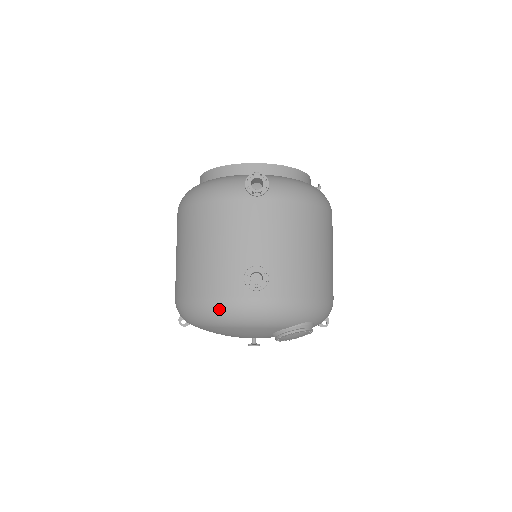
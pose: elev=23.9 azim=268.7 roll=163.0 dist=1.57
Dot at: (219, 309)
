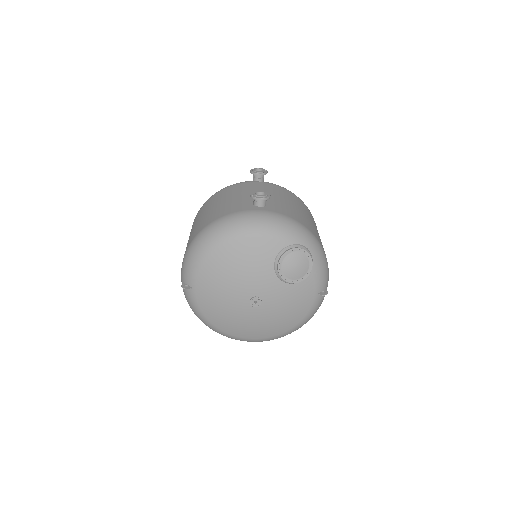
Dot at: (228, 220)
